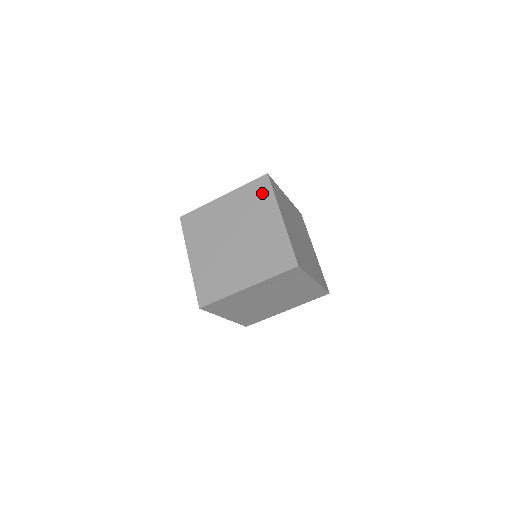
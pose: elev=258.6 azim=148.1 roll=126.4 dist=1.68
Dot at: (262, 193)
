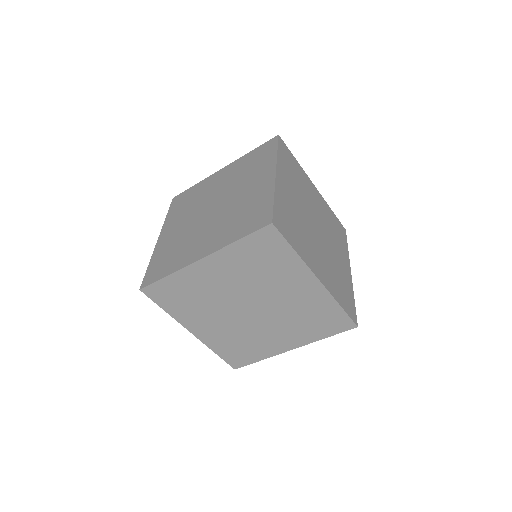
Dot at: (264, 154)
